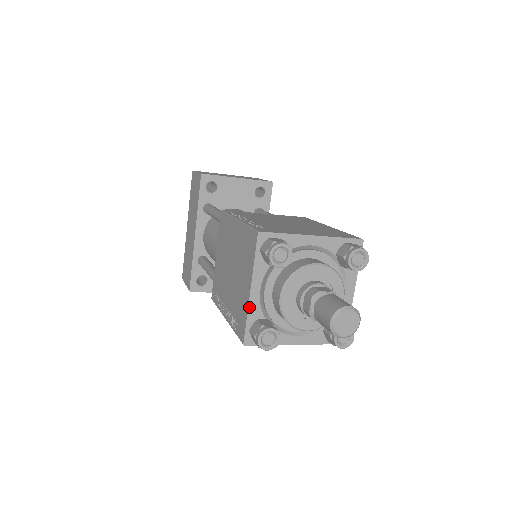
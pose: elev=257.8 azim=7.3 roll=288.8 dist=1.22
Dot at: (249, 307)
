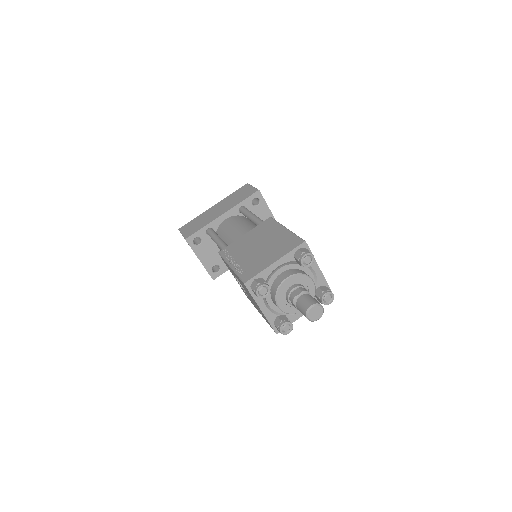
Dot at: (266, 269)
